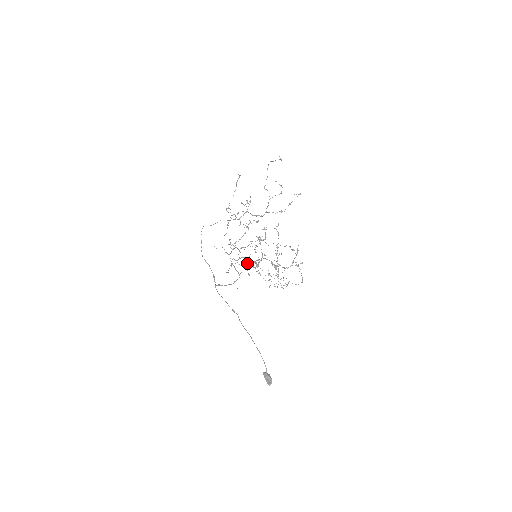
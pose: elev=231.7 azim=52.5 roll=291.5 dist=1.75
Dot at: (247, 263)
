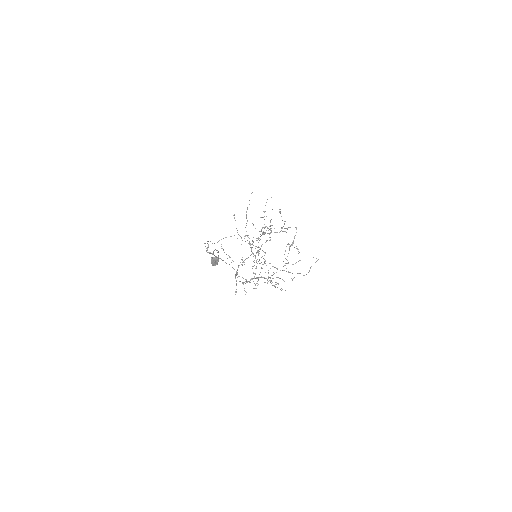
Dot at: occluded
